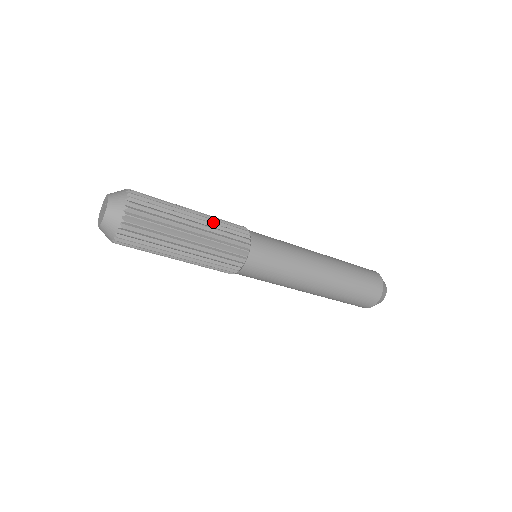
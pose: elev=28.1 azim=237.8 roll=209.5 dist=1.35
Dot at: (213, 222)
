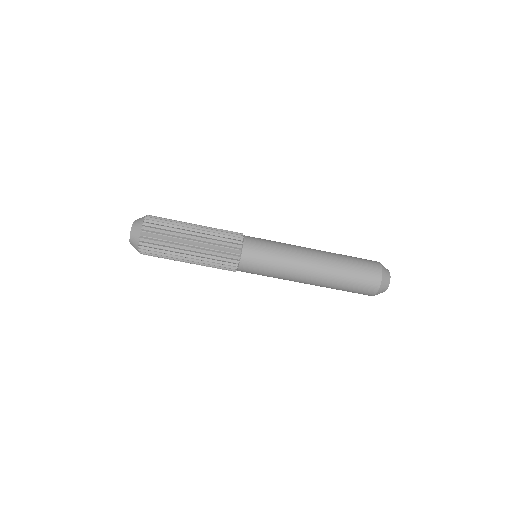
Dot at: occluded
